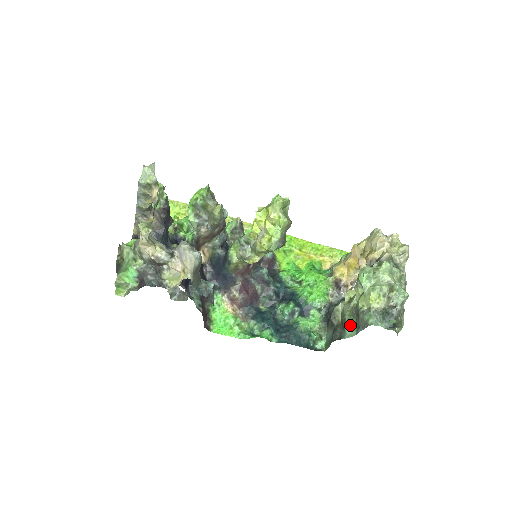
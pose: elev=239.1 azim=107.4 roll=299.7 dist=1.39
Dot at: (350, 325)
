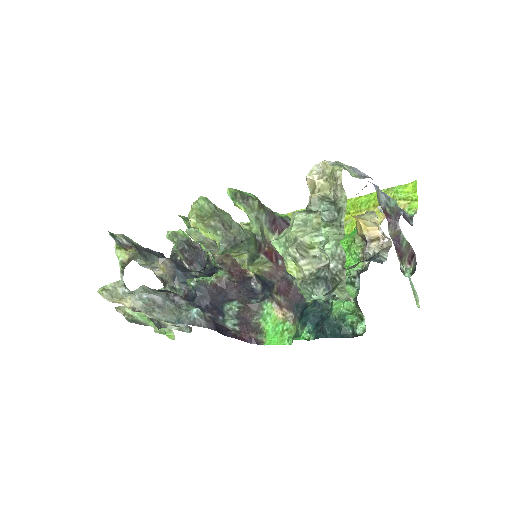
Dot at: occluded
